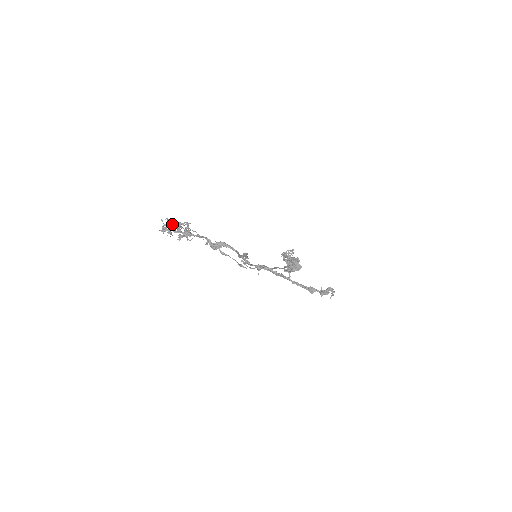
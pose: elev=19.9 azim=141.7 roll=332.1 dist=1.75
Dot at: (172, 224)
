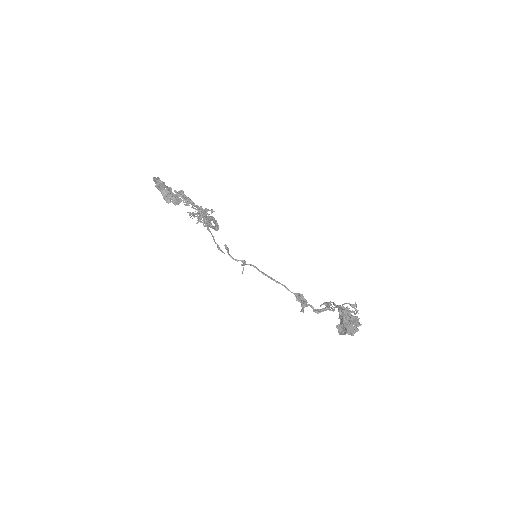
Dot at: occluded
